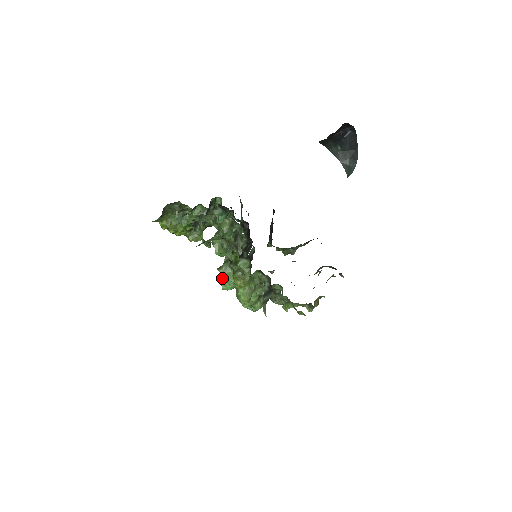
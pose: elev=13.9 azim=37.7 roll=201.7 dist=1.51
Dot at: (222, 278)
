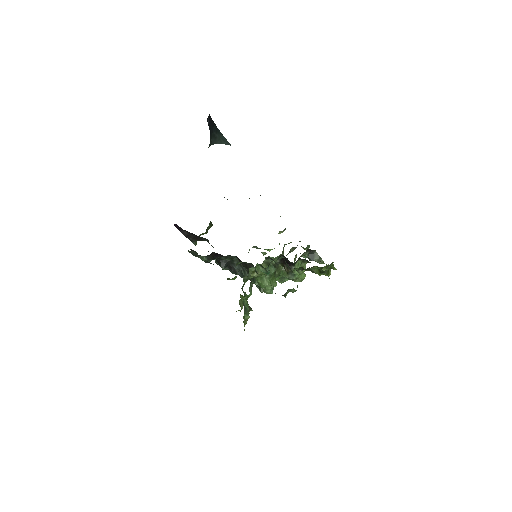
Dot at: (268, 291)
